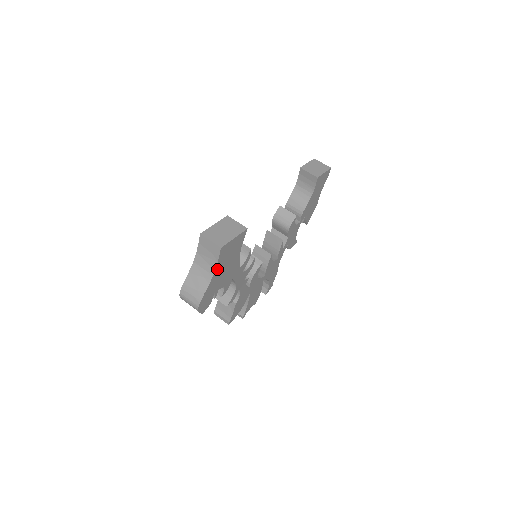
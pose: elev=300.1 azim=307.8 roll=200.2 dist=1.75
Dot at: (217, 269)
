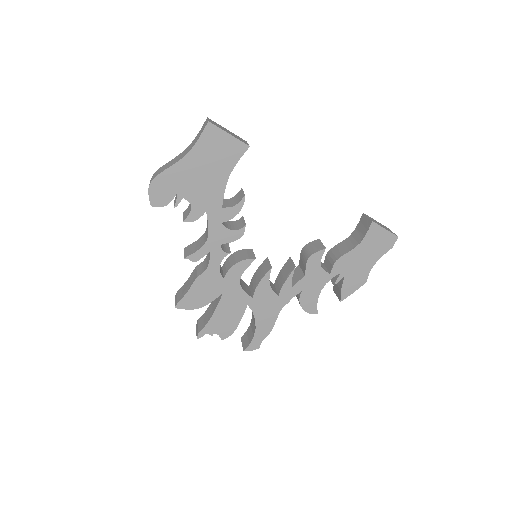
Dot at: (194, 153)
